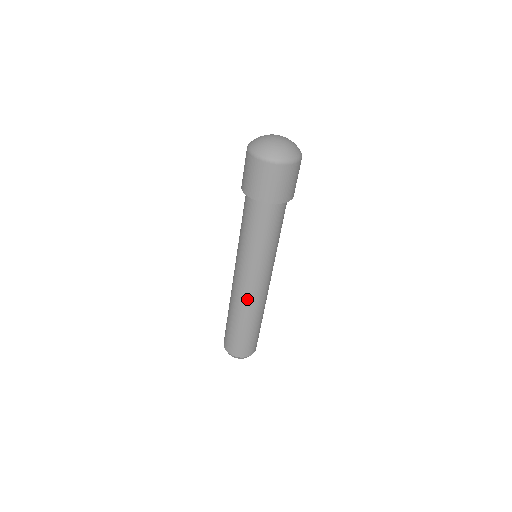
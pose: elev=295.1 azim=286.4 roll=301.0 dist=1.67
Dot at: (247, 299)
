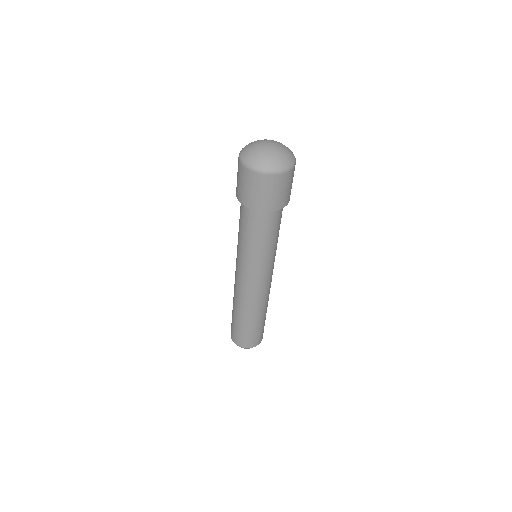
Dot at: (252, 298)
